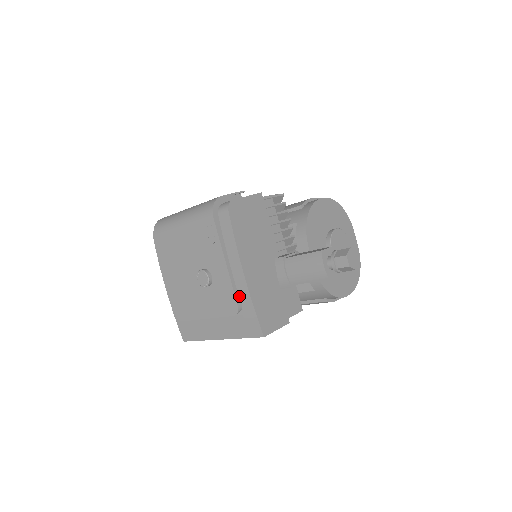
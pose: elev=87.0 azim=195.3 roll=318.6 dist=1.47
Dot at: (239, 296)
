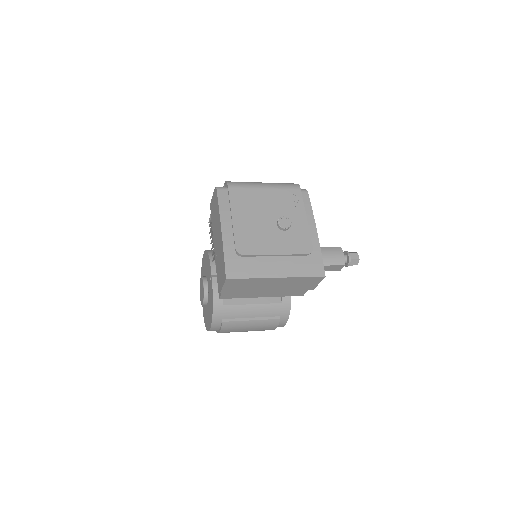
Dot at: occluded
